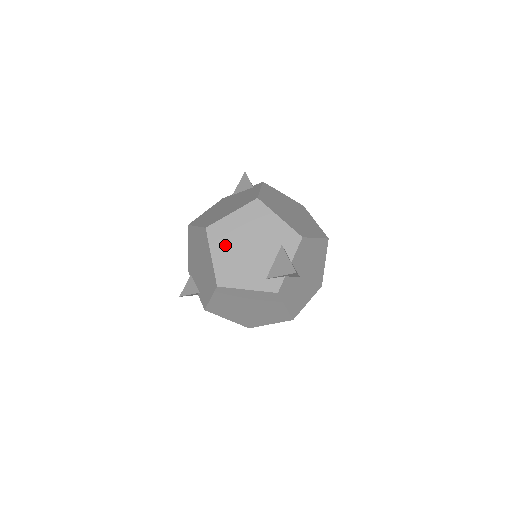
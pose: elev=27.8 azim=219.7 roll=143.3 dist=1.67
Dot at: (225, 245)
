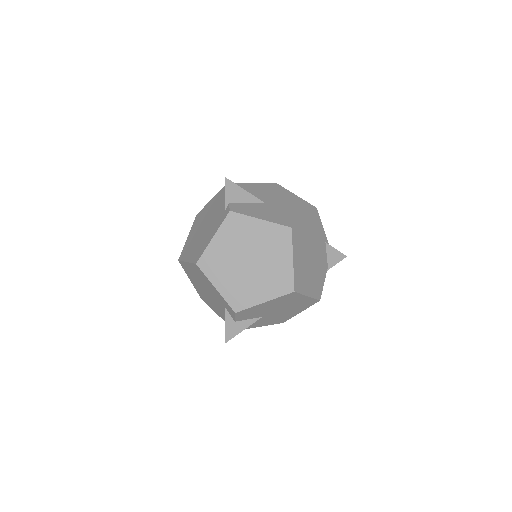
Dot at: (193, 280)
